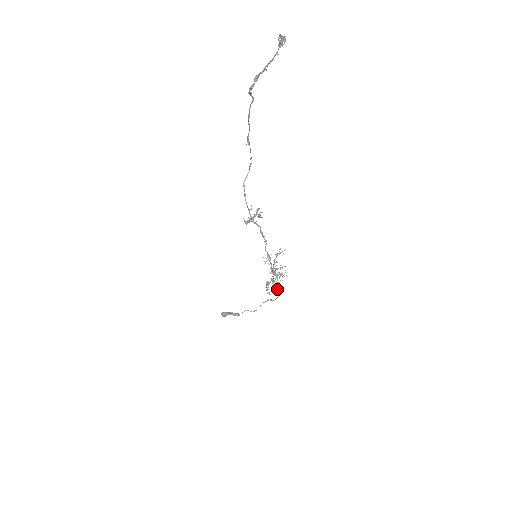
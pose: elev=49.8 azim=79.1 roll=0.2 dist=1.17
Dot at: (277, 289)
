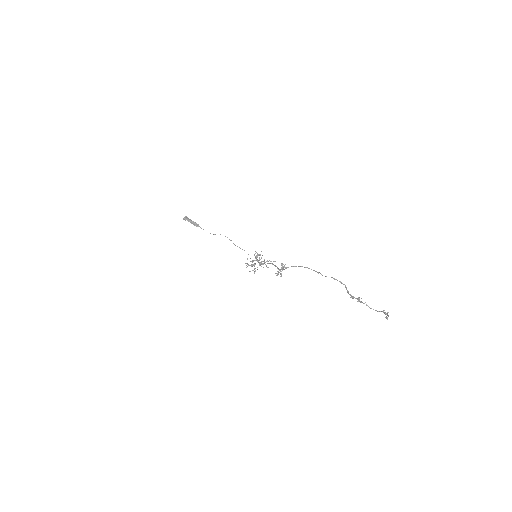
Dot at: occluded
